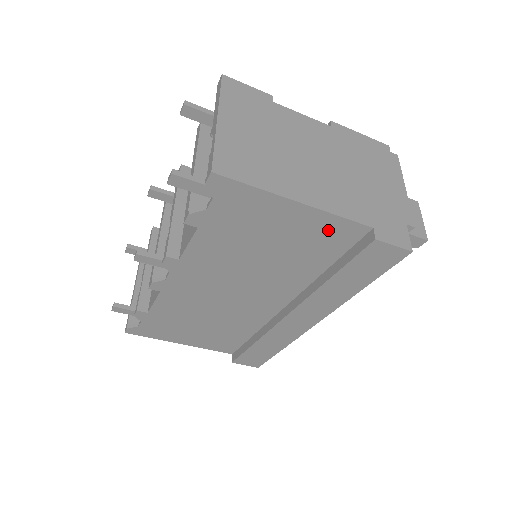
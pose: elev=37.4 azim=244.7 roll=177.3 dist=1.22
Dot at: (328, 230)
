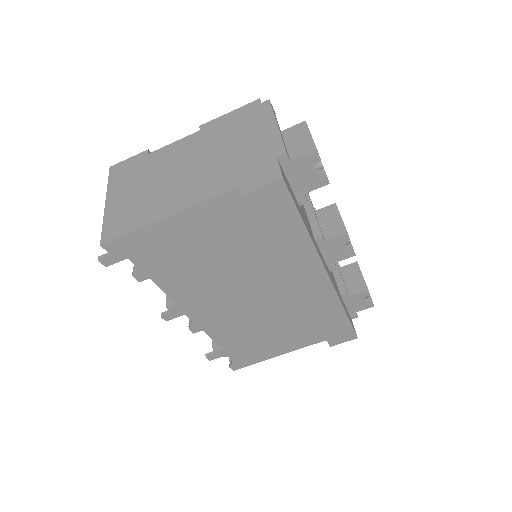
Dot at: (216, 214)
